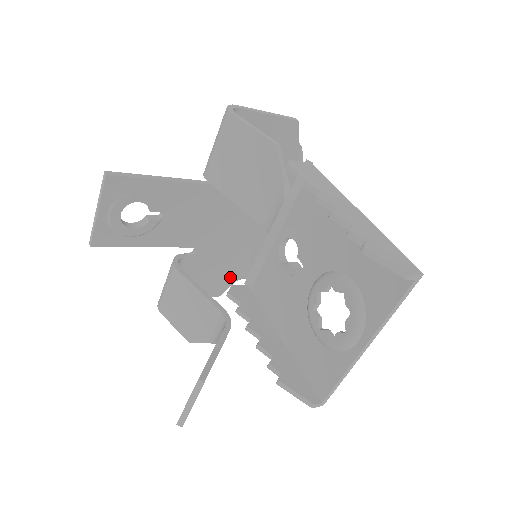
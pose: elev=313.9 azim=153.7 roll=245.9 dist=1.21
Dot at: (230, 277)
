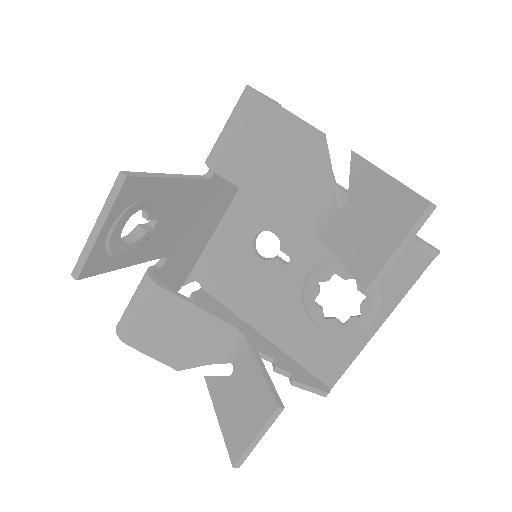
Dot at: (179, 283)
